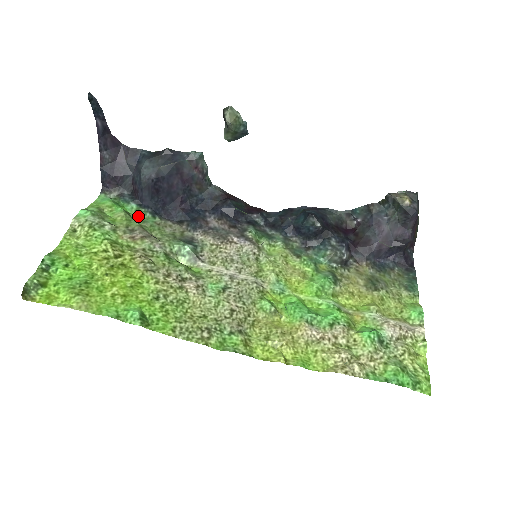
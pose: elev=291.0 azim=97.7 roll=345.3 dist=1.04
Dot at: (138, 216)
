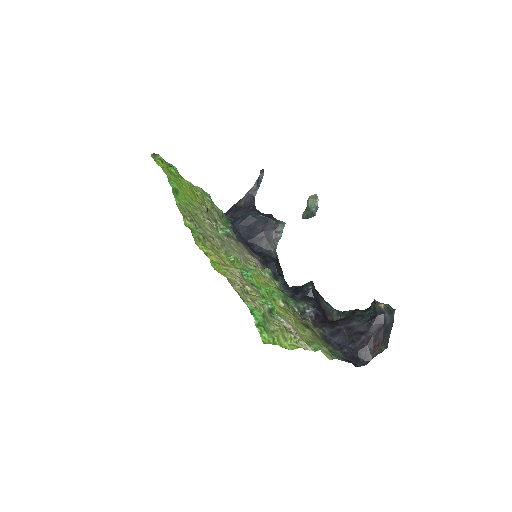
Dot at: (225, 222)
